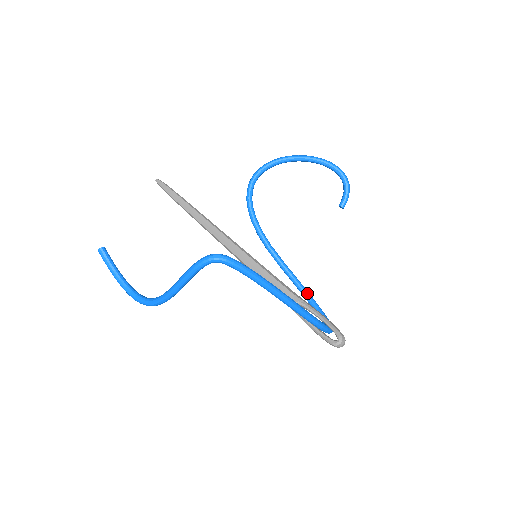
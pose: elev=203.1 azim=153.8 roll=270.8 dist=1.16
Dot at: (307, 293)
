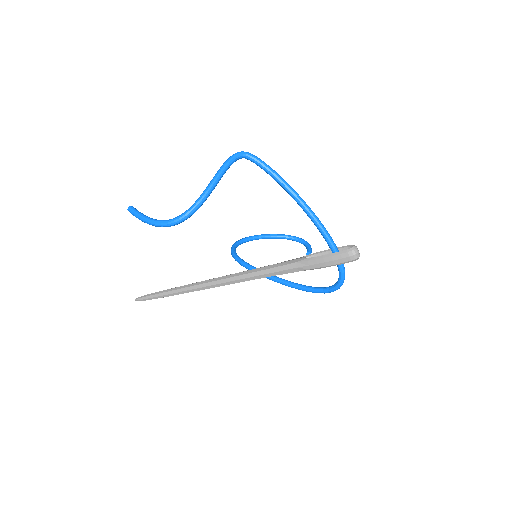
Dot at: (308, 286)
